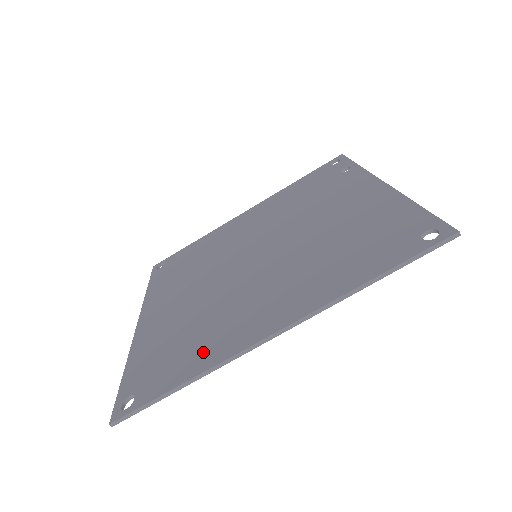
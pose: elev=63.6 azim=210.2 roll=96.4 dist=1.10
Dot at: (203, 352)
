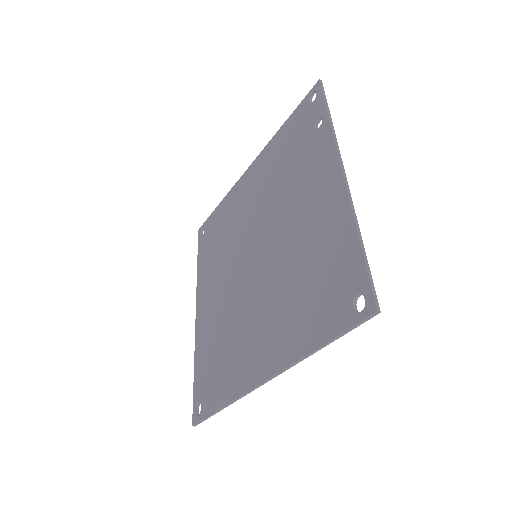
Dot at: (229, 379)
